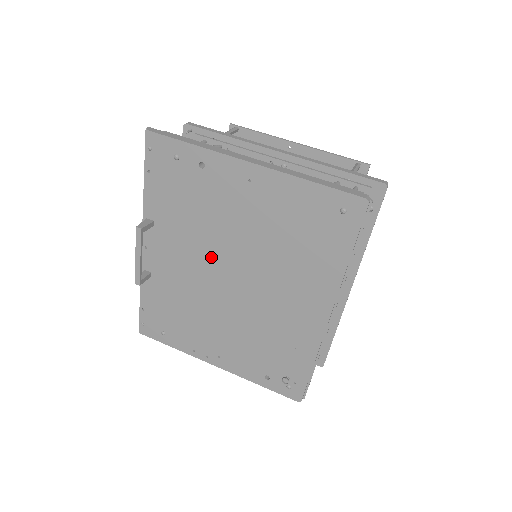
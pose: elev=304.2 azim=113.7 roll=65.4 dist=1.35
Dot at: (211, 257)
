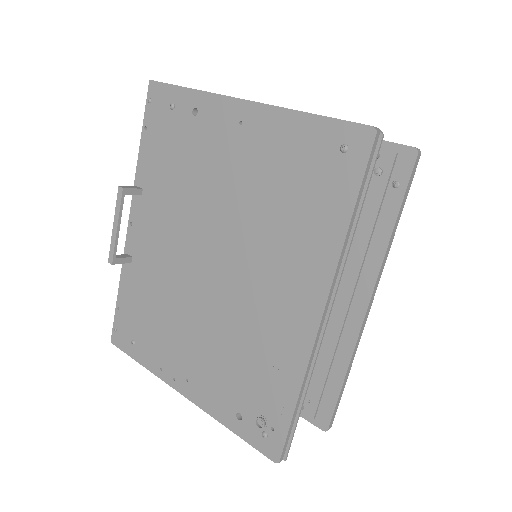
Dot at: (192, 231)
